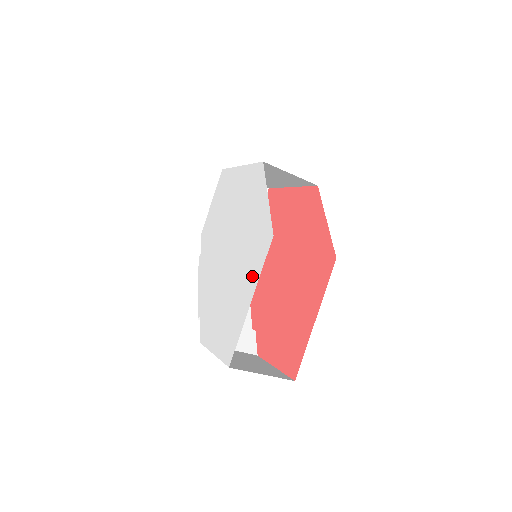
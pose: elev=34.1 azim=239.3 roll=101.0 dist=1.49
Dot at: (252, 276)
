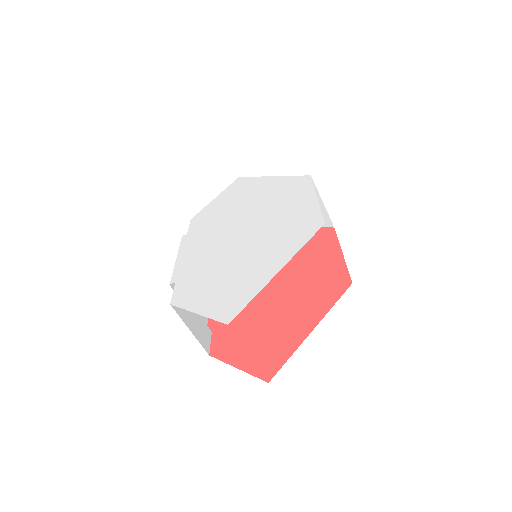
Dot at: (284, 251)
